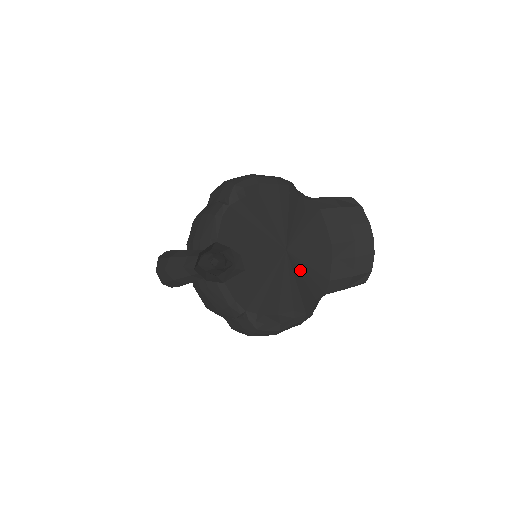
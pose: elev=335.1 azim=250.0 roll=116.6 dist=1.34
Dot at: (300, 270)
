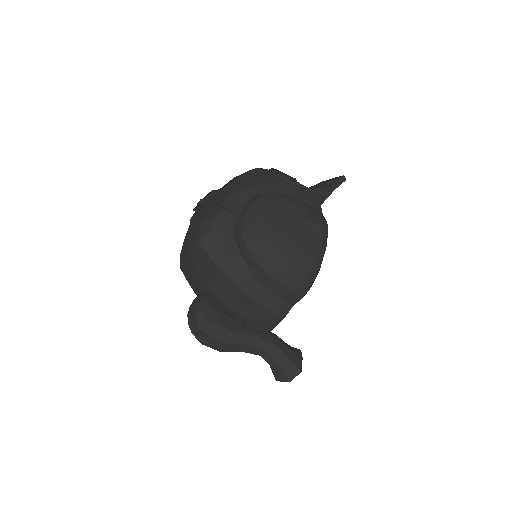
Dot at: occluded
